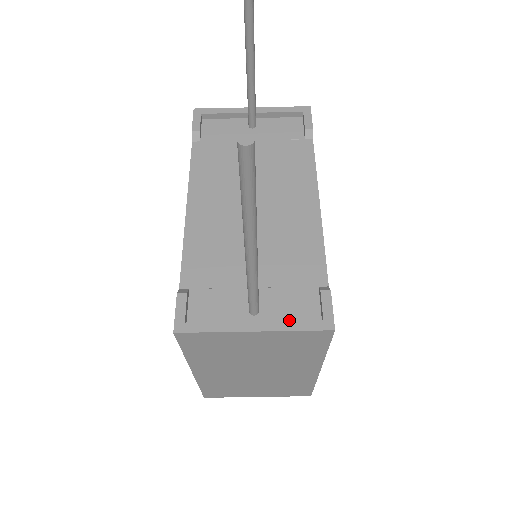
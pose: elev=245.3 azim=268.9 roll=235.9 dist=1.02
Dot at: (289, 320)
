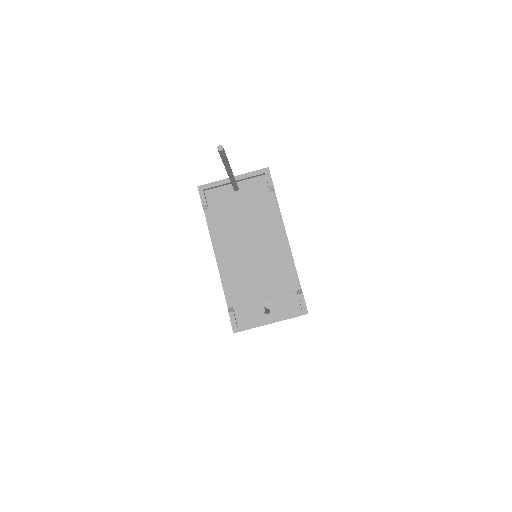
Dot at: (286, 312)
